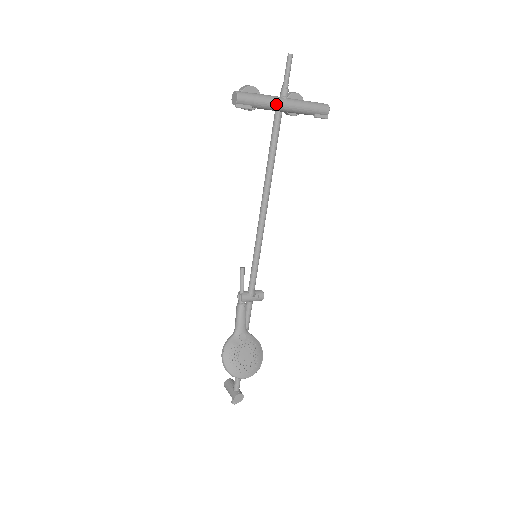
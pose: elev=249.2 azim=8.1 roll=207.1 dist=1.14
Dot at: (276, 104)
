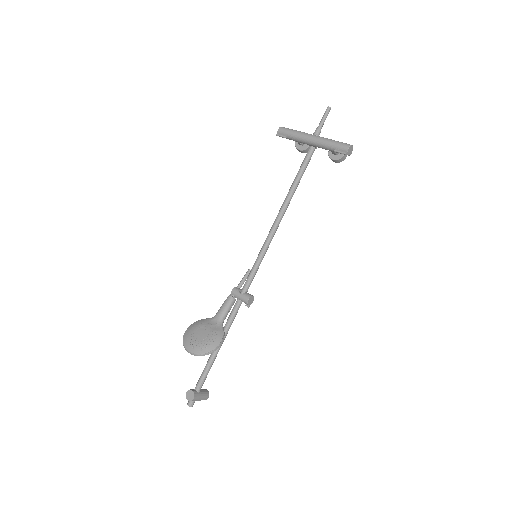
Dot at: (304, 136)
